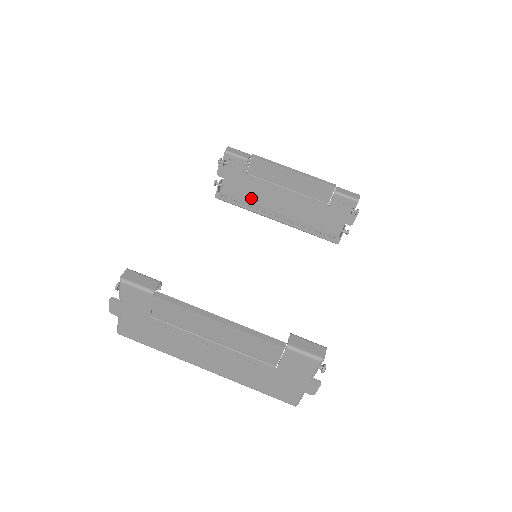
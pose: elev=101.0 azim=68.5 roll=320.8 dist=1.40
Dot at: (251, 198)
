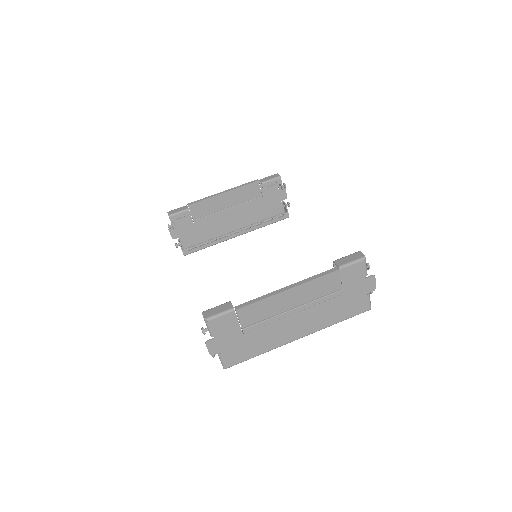
Dot at: (208, 236)
